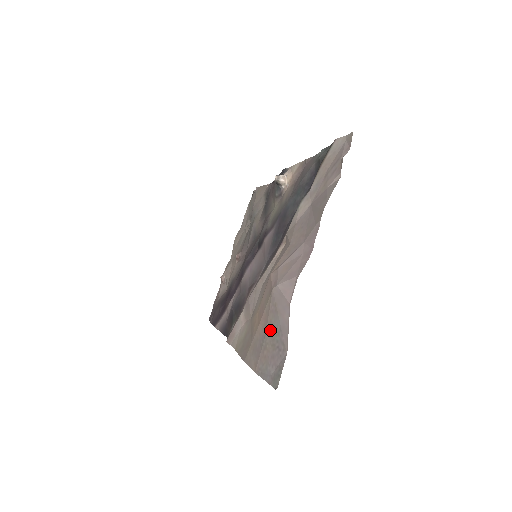
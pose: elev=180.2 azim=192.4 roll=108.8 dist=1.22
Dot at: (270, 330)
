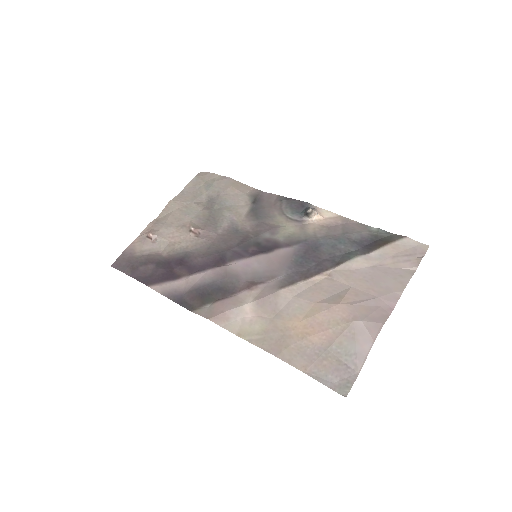
Dot at: (338, 348)
